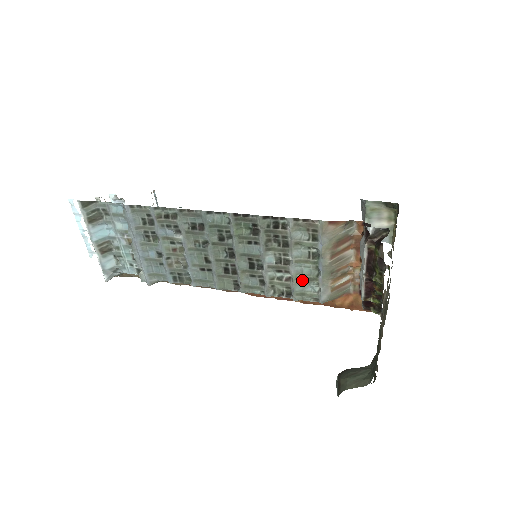
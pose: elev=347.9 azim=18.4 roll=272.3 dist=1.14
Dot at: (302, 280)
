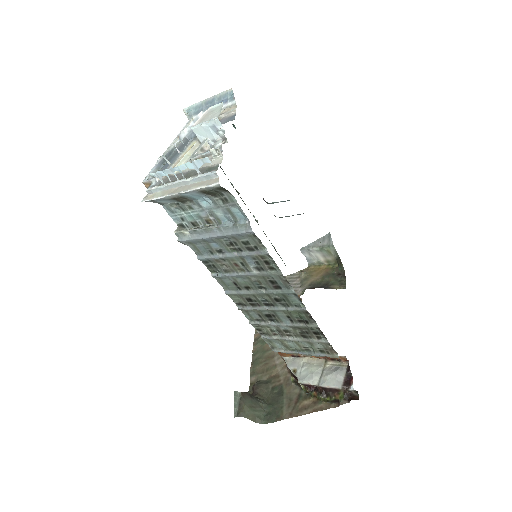
Dot at: (282, 343)
